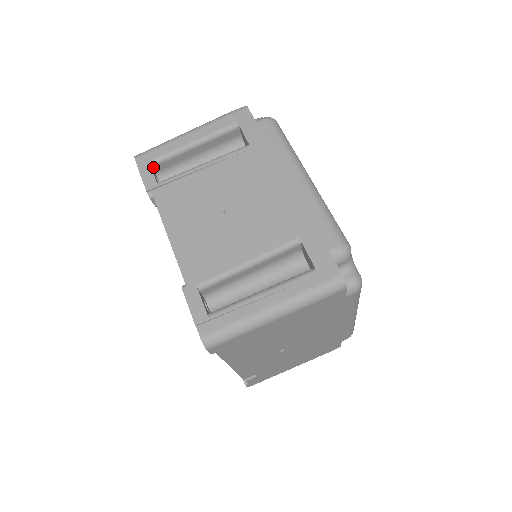
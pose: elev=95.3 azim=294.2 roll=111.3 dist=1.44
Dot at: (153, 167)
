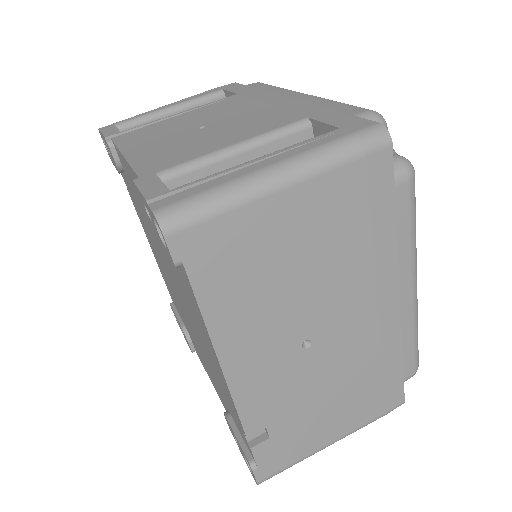
Dot at: occluded
